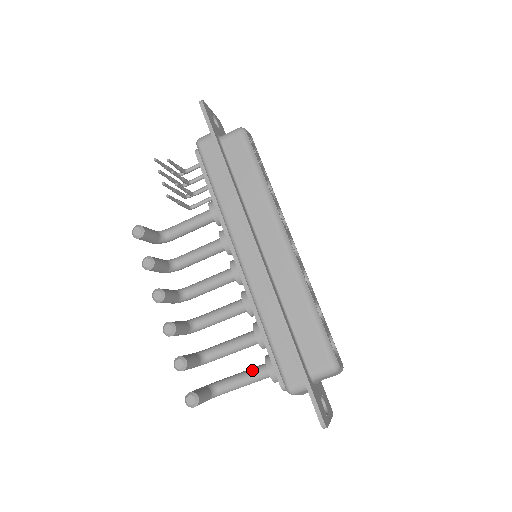
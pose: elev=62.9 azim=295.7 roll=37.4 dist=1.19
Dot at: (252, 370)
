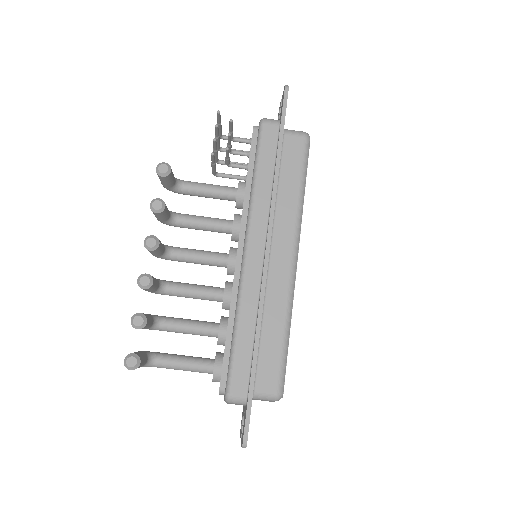
Dot at: (197, 359)
